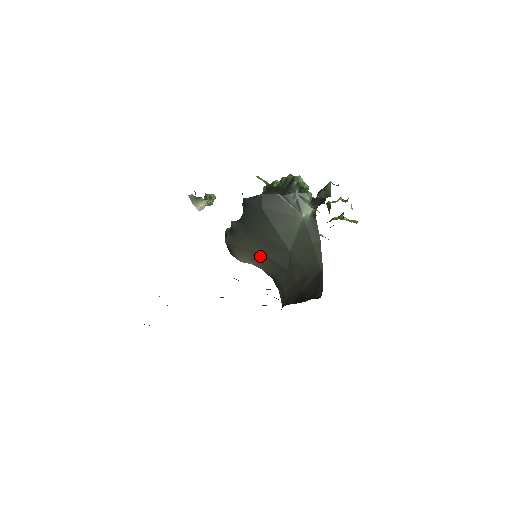
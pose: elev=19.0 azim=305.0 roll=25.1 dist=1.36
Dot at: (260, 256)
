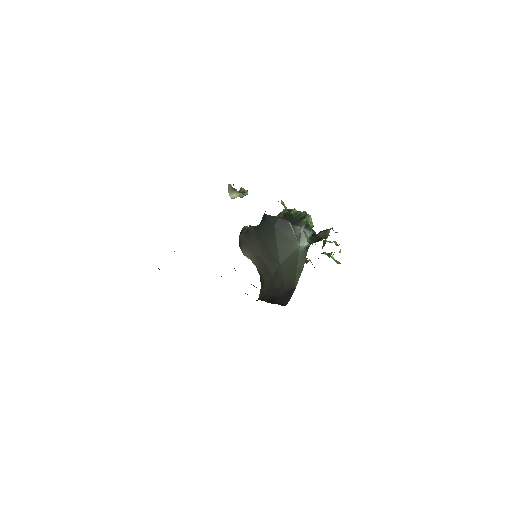
Dot at: (259, 258)
